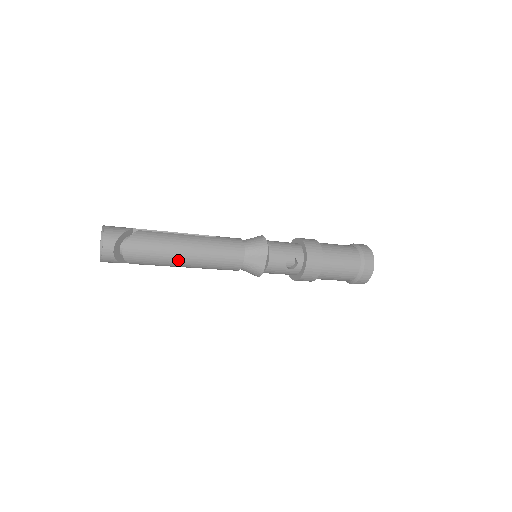
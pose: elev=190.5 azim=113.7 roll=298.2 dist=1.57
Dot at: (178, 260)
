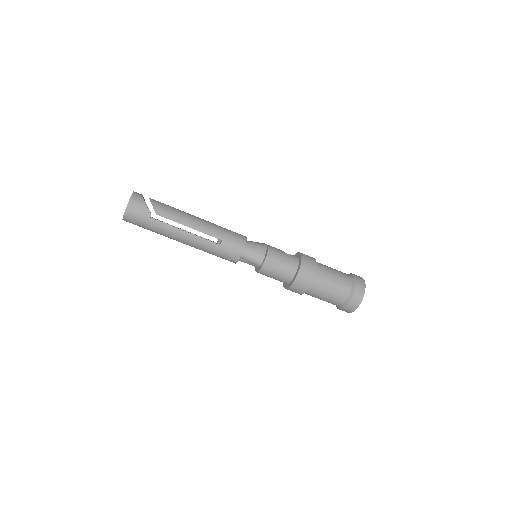
Dot at: (193, 216)
